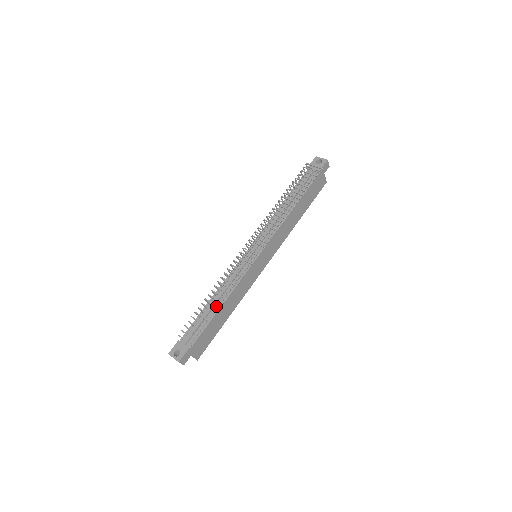
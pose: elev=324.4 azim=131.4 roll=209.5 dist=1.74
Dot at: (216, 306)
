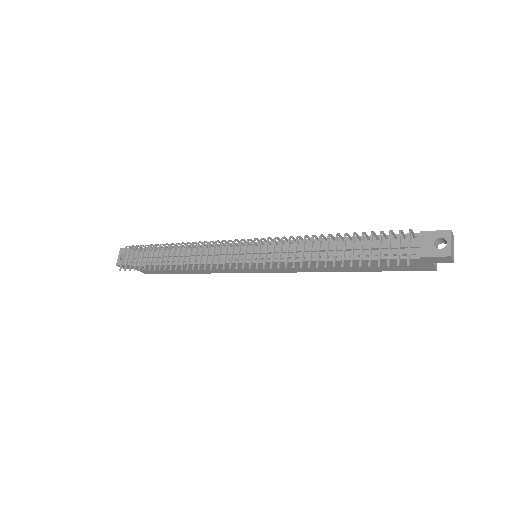
Dot at: (160, 264)
